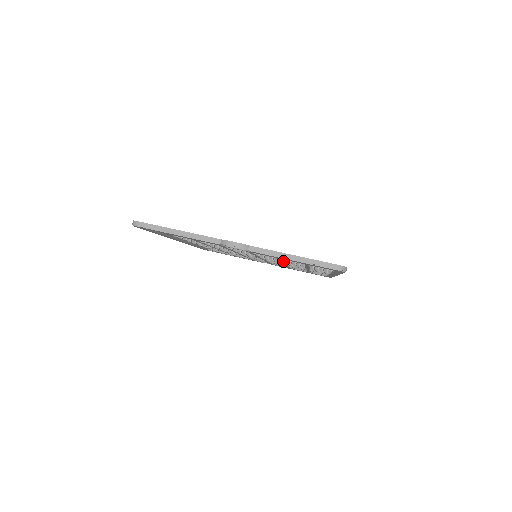
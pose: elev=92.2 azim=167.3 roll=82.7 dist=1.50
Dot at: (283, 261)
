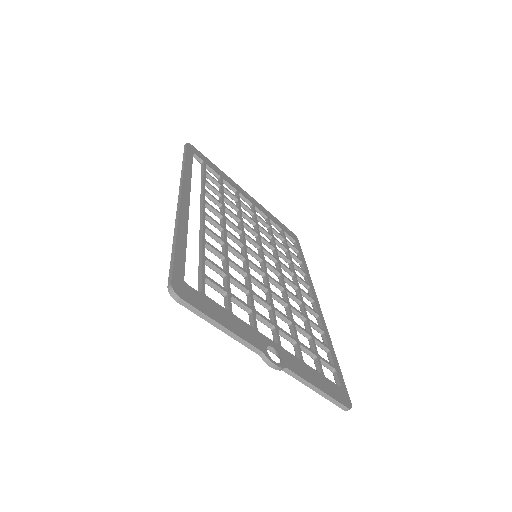
Dot at: (291, 327)
